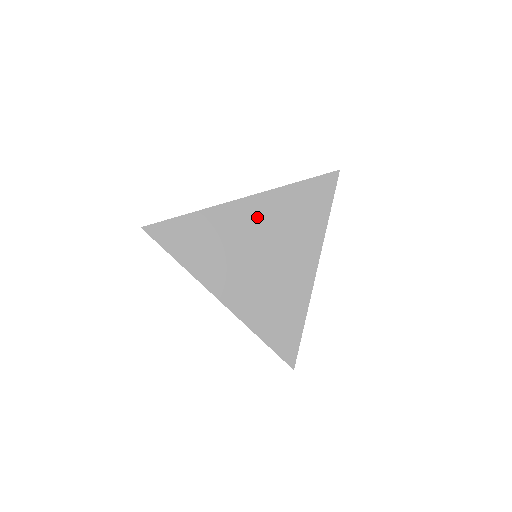
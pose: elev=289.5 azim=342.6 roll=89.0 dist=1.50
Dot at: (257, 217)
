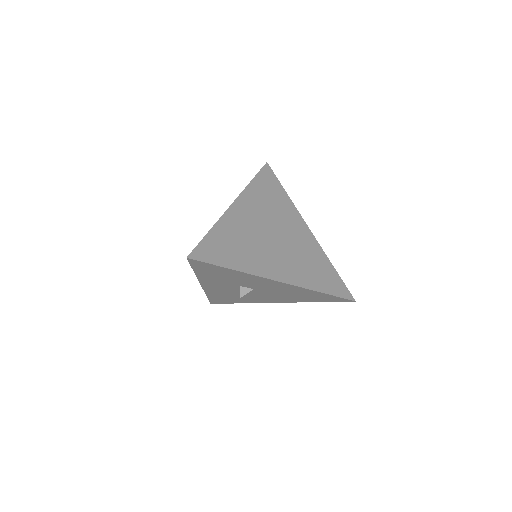
Dot at: (252, 211)
